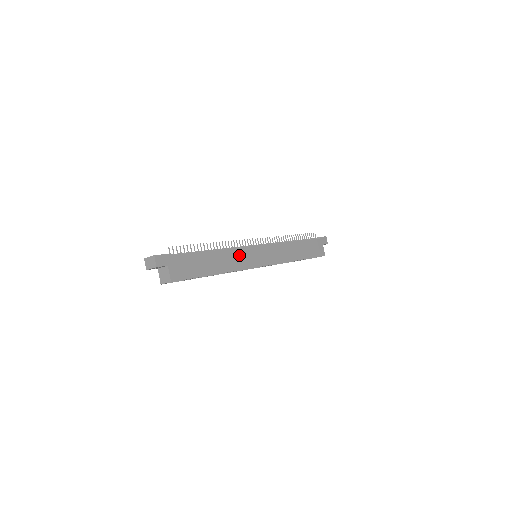
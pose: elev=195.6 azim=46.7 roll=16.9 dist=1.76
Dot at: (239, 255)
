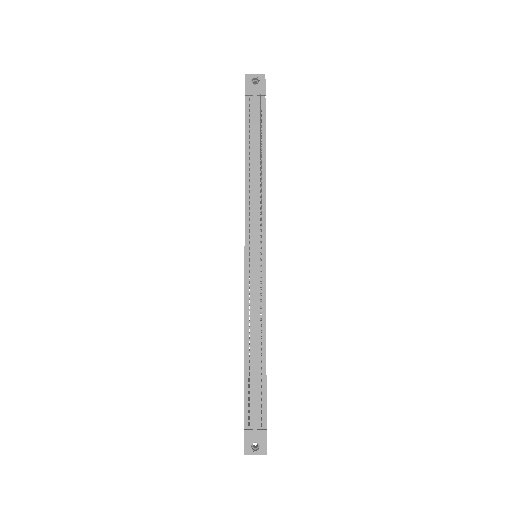
Dot at: occluded
